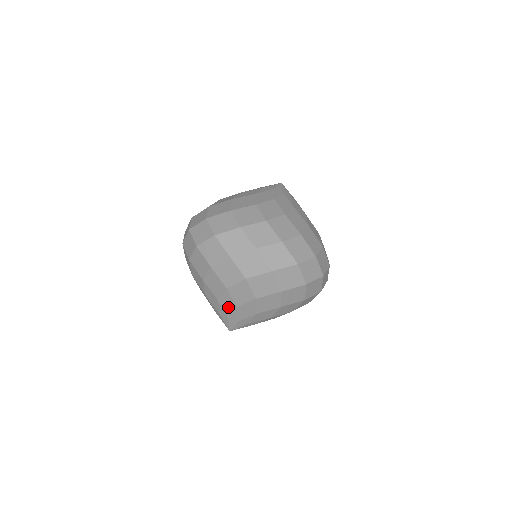
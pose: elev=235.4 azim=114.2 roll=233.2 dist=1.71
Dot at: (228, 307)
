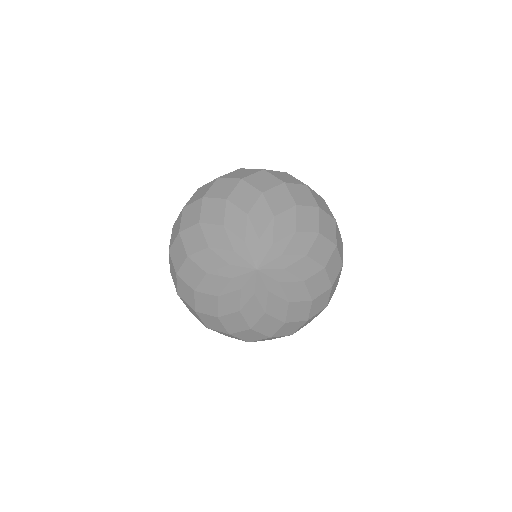
Dot at: (261, 221)
